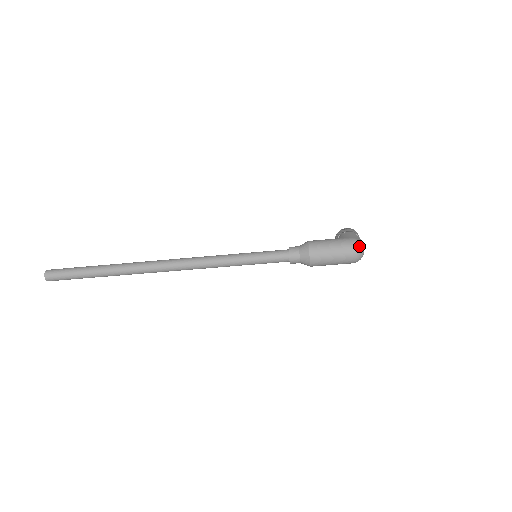
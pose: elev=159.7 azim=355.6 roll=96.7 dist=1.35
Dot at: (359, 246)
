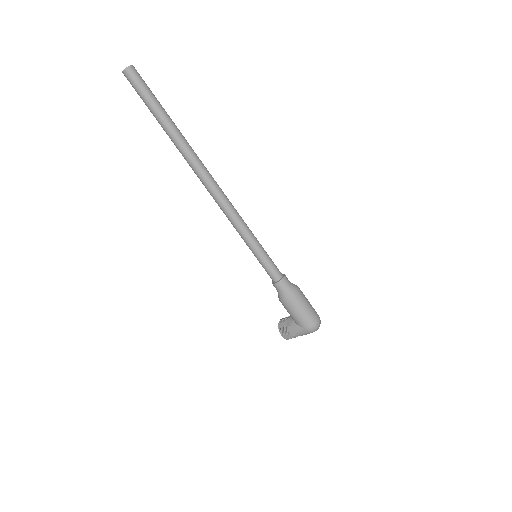
Dot at: (320, 321)
